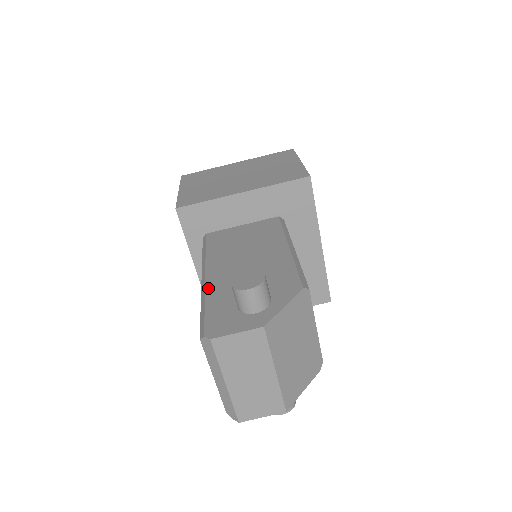
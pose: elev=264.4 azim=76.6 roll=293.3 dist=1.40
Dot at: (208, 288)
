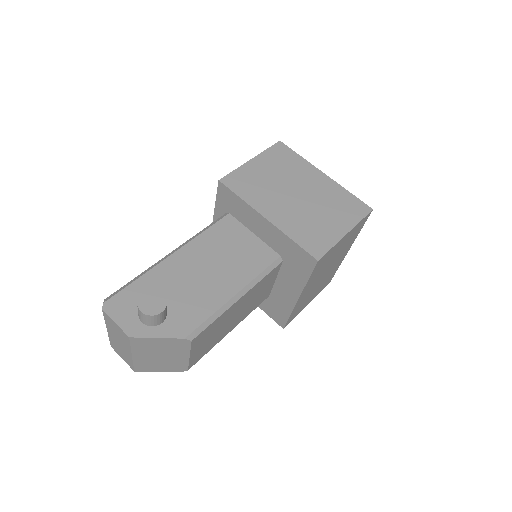
Dot at: (157, 268)
